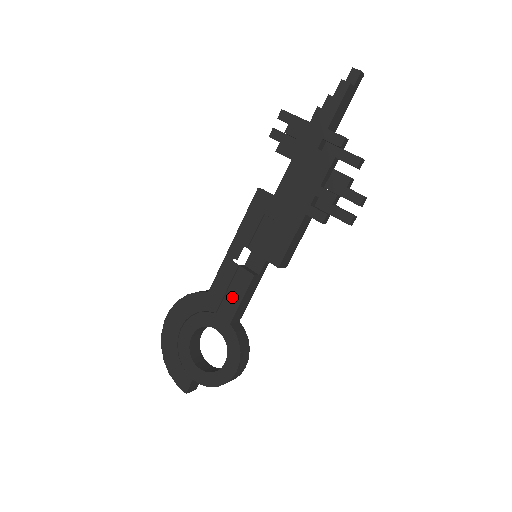
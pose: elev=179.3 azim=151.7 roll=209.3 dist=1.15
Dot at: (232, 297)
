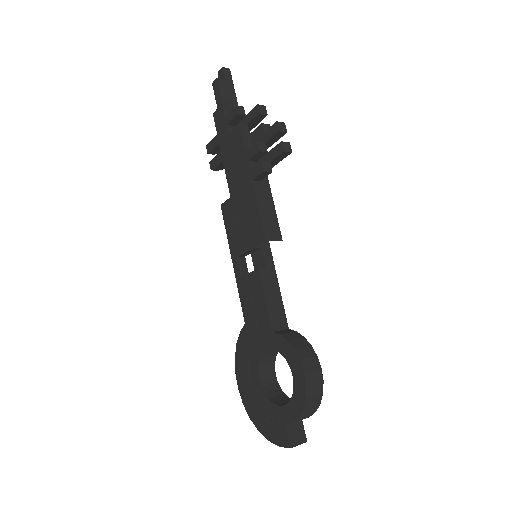
Dot at: (258, 306)
